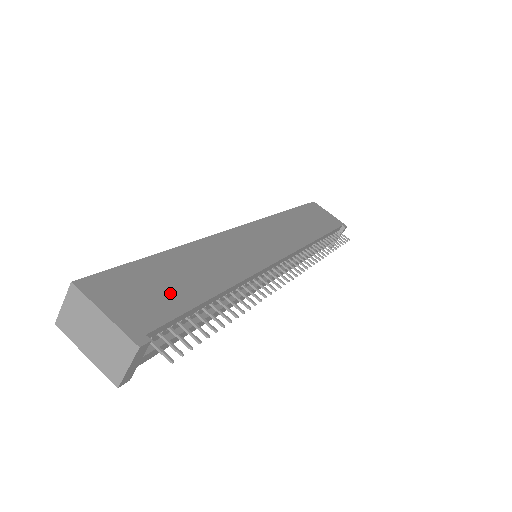
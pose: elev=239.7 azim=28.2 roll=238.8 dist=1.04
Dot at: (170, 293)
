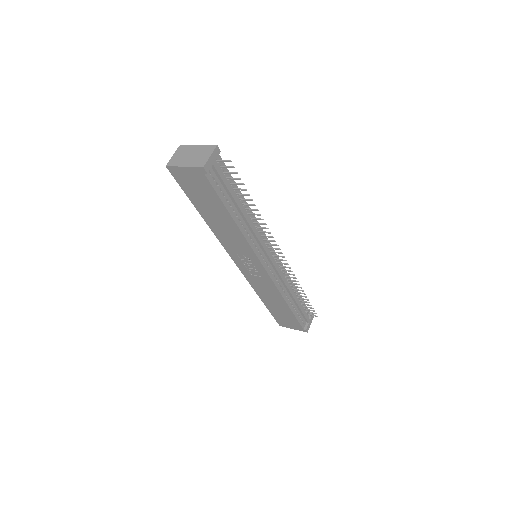
Dot at: occluded
